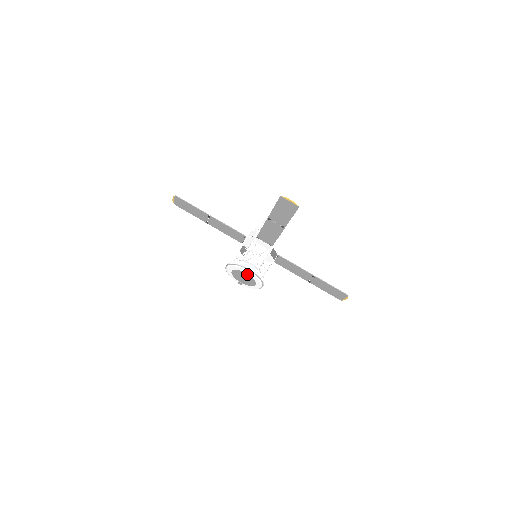
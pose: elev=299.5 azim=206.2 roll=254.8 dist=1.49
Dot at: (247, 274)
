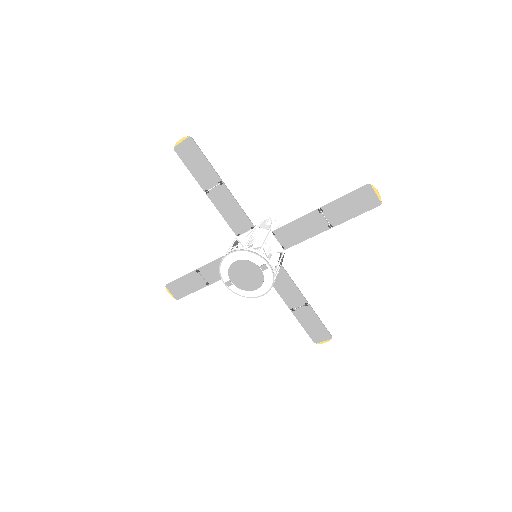
Dot at: (260, 270)
